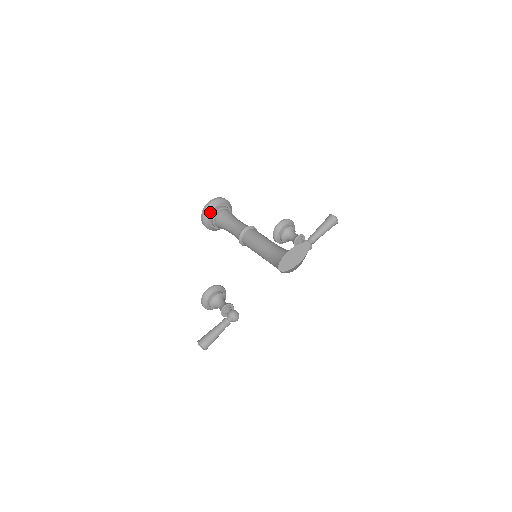
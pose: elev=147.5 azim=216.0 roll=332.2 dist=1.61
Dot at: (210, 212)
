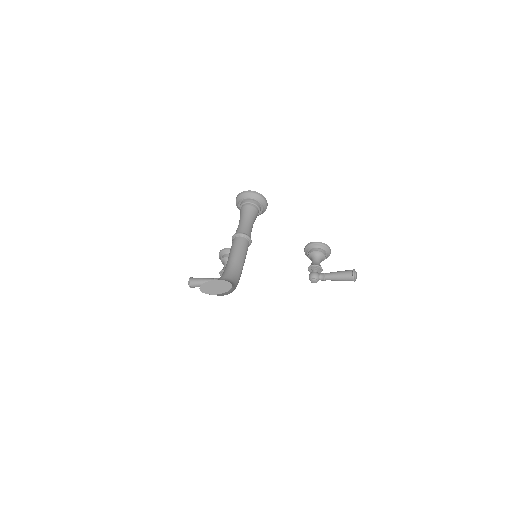
Dot at: (242, 199)
